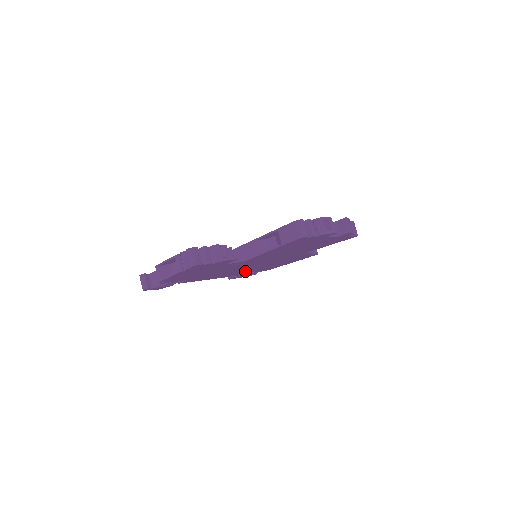
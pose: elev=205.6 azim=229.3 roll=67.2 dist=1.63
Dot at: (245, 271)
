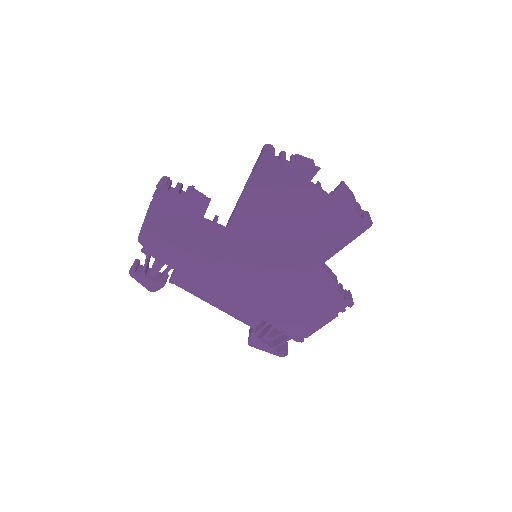
Dot at: (256, 307)
